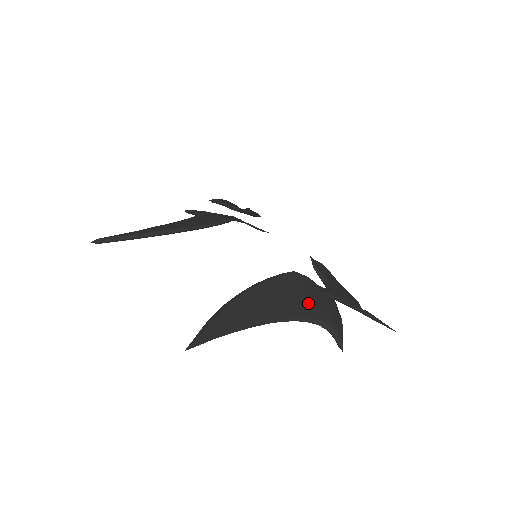
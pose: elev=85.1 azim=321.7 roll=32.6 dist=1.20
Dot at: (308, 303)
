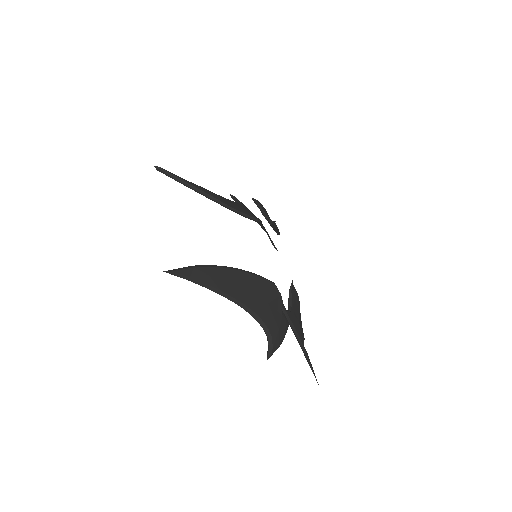
Dot at: (267, 310)
